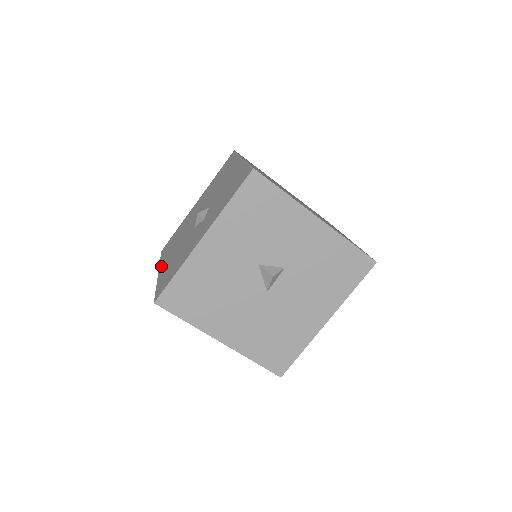
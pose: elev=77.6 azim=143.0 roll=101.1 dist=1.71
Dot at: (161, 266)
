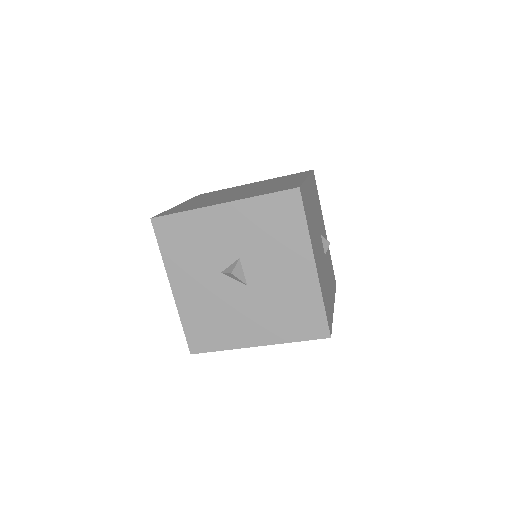
Dot at: occluded
